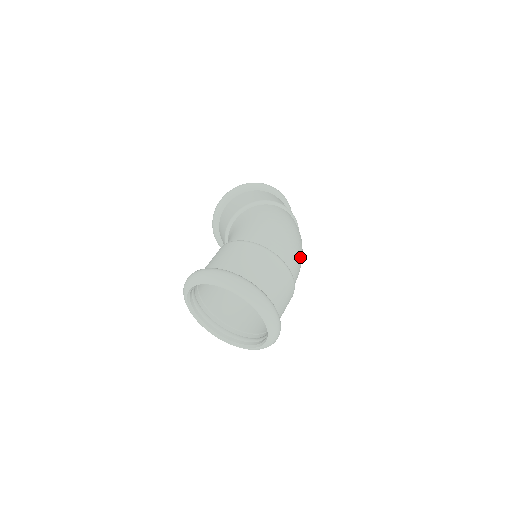
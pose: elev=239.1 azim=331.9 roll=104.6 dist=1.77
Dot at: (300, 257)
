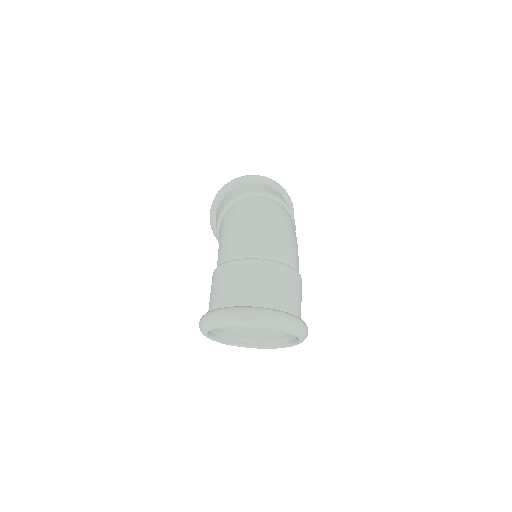
Dot at: (278, 234)
